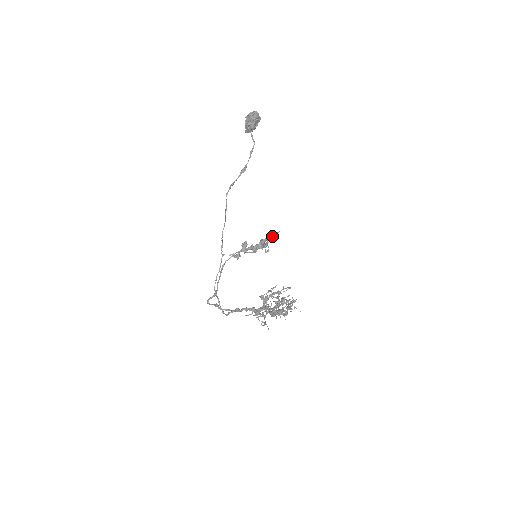
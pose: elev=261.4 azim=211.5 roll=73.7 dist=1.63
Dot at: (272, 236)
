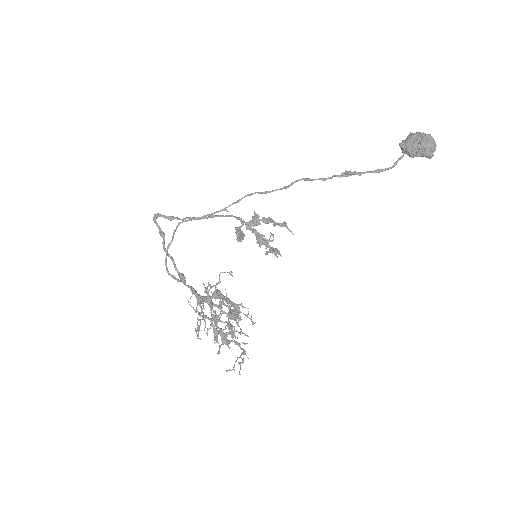
Dot at: (282, 225)
